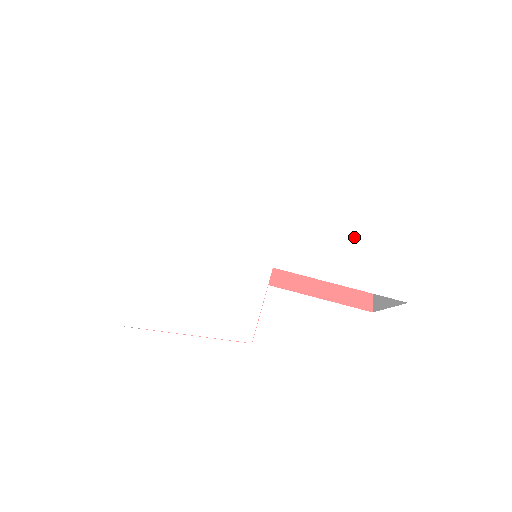
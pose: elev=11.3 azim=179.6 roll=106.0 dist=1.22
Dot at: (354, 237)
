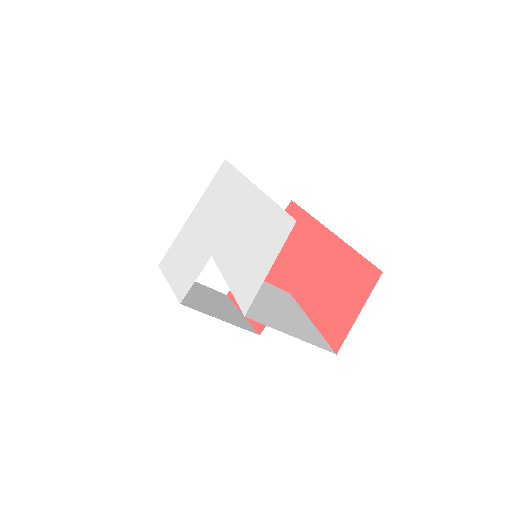
Dot at: (252, 246)
